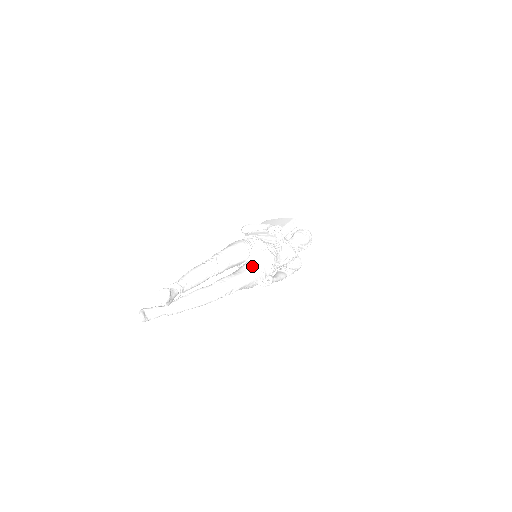
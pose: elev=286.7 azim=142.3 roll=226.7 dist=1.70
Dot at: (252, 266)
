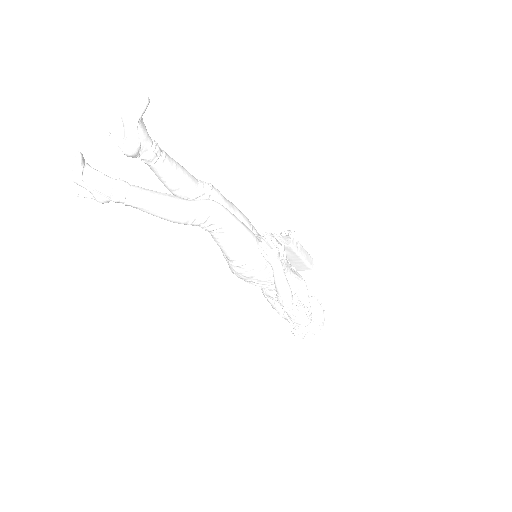
Dot at: occluded
